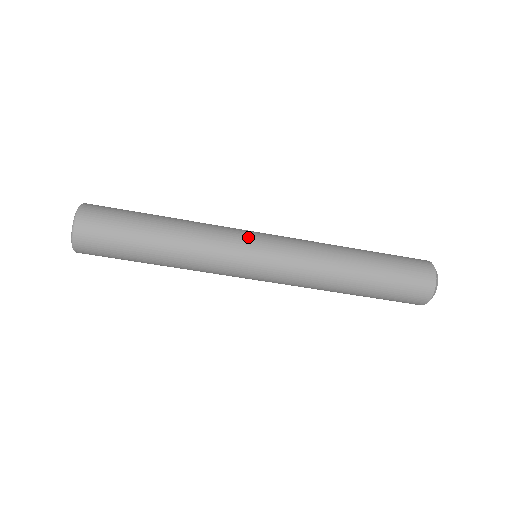
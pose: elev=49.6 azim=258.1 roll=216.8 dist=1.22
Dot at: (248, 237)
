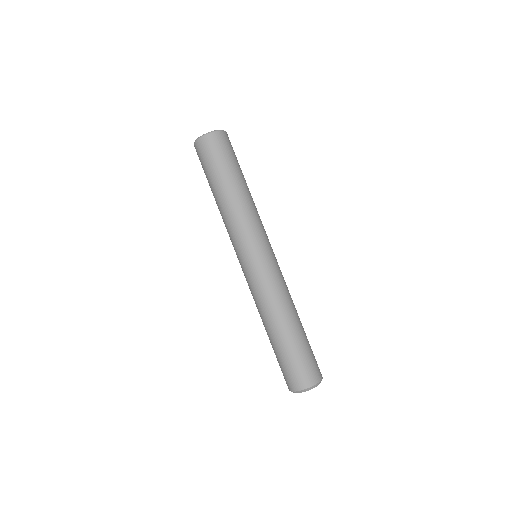
Dot at: (267, 241)
